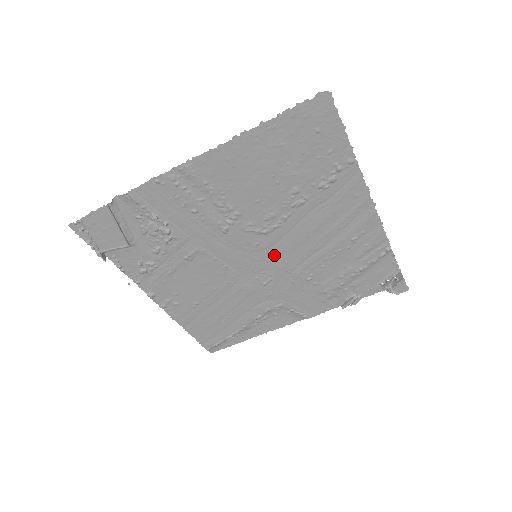
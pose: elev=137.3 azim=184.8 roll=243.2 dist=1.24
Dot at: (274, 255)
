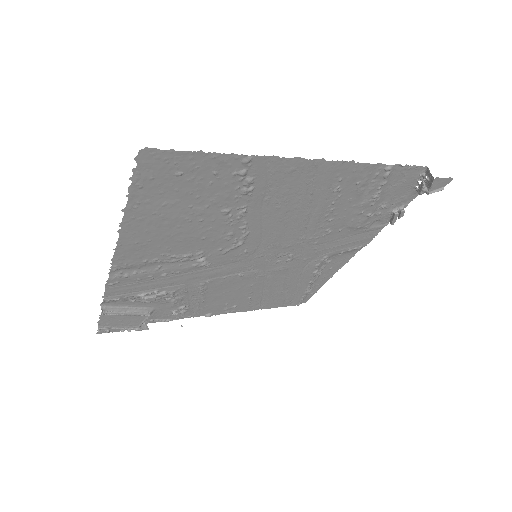
Dot at: (272, 245)
